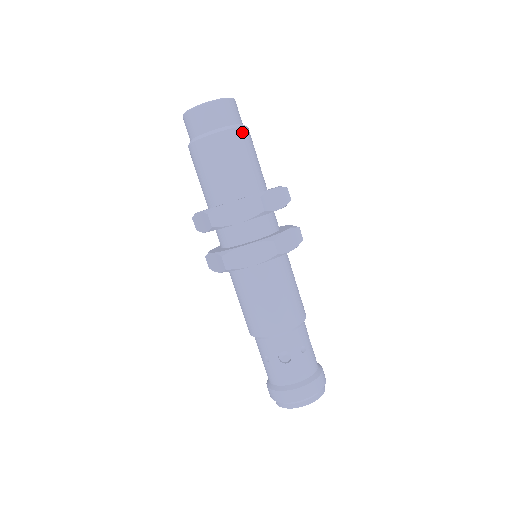
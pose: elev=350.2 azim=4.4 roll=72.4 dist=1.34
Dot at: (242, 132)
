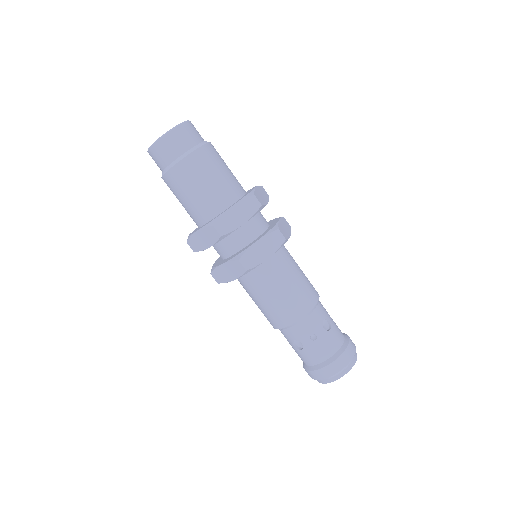
Dot at: (190, 160)
